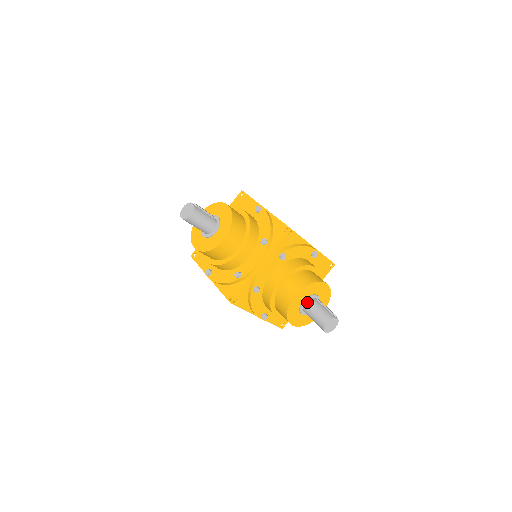
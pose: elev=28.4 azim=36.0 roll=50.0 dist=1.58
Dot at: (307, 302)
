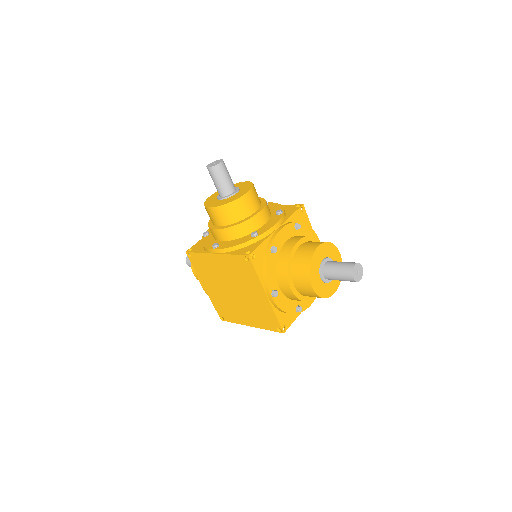
Dot at: (327, 262)
